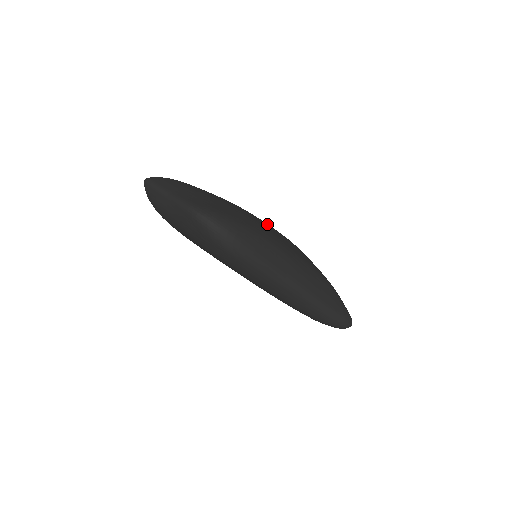
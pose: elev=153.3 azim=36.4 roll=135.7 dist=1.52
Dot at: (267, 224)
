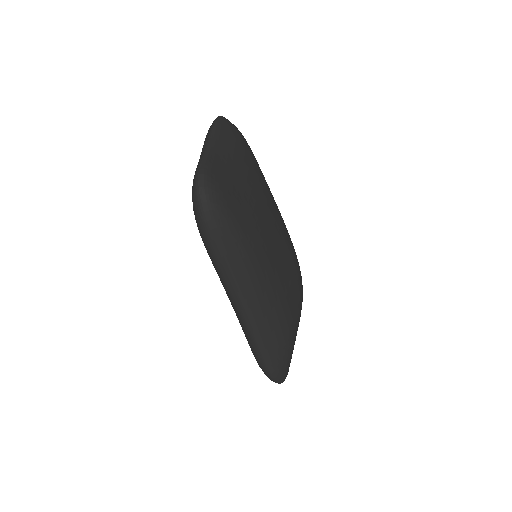
Dot at: (283, 239)
